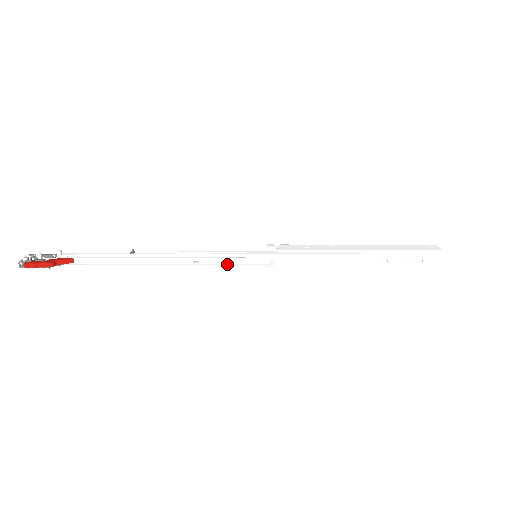
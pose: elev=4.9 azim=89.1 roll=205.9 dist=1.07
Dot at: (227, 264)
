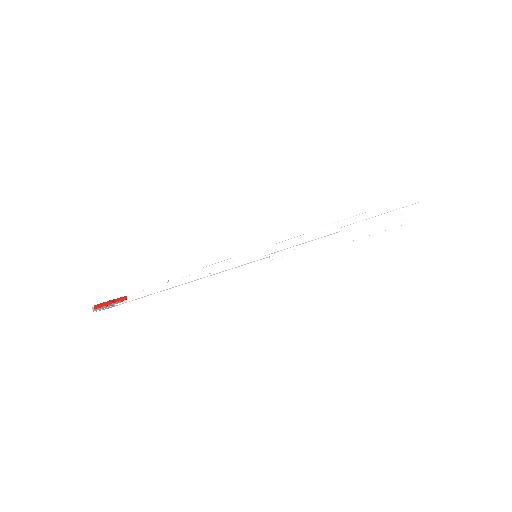
Dot at: (232, 267)
